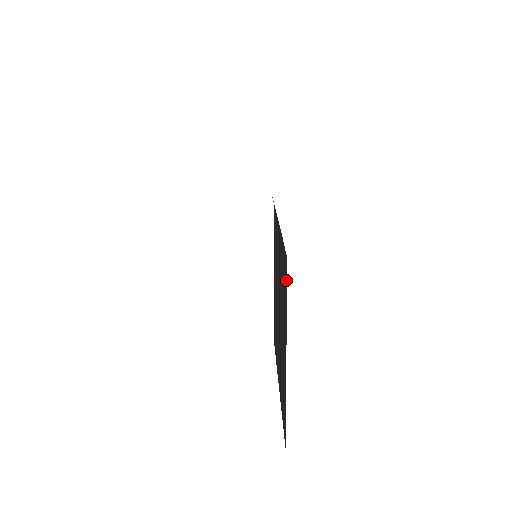
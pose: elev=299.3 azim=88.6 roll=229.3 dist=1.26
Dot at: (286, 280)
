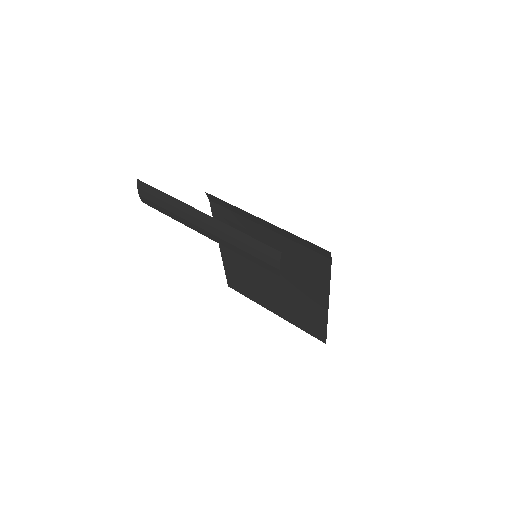
Dot at: (327, 269)
